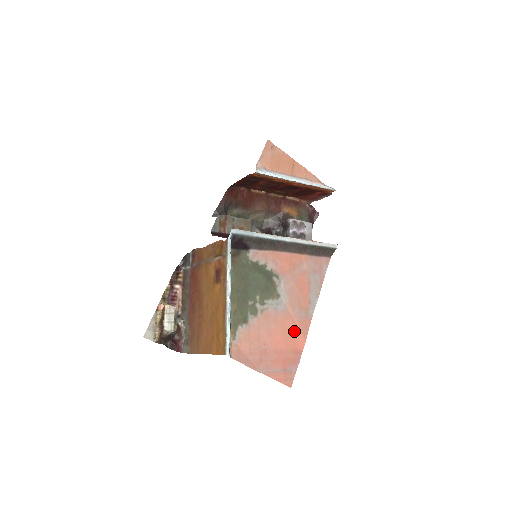
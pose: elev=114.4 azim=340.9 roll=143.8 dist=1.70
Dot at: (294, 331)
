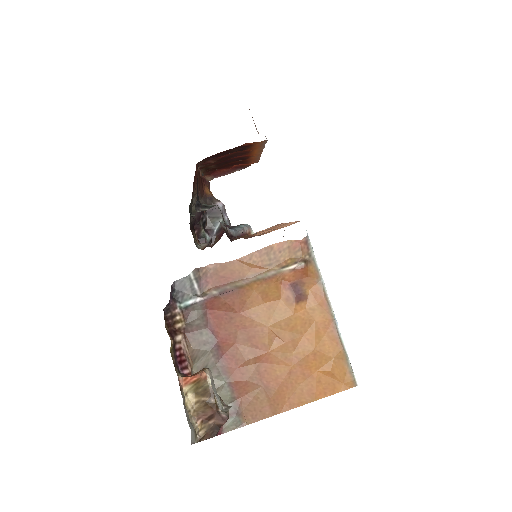
Dot at: occluded
